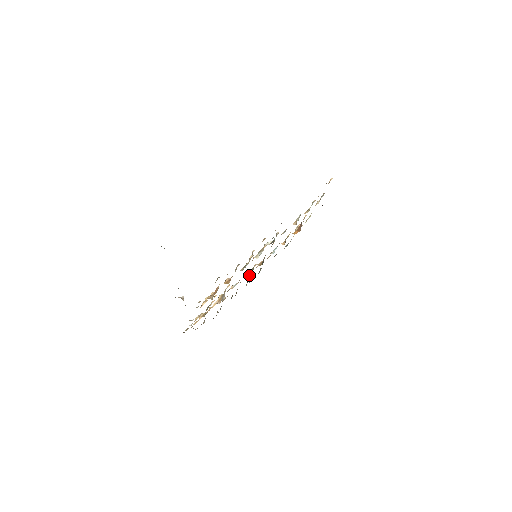
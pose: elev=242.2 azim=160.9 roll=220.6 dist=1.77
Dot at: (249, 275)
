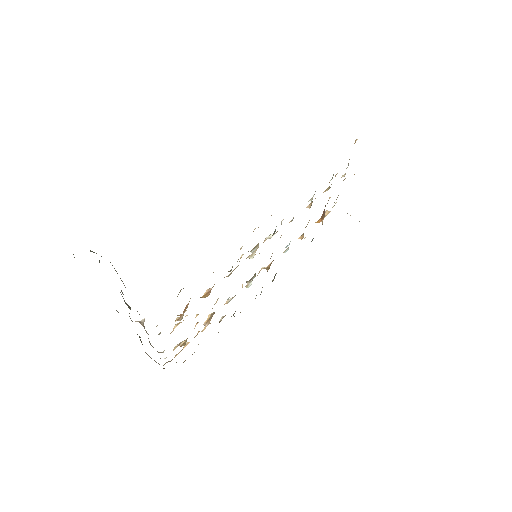
Dot at: (251, 283)
